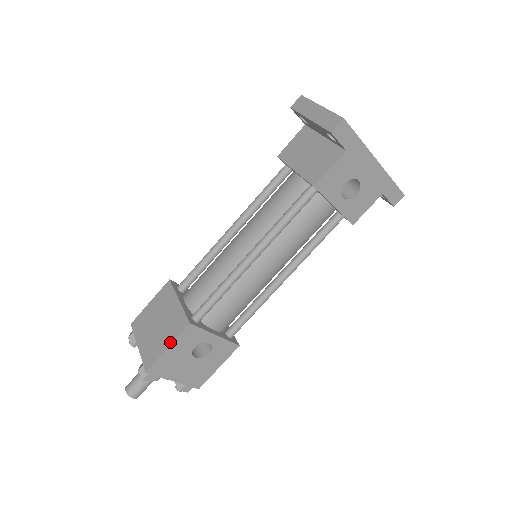
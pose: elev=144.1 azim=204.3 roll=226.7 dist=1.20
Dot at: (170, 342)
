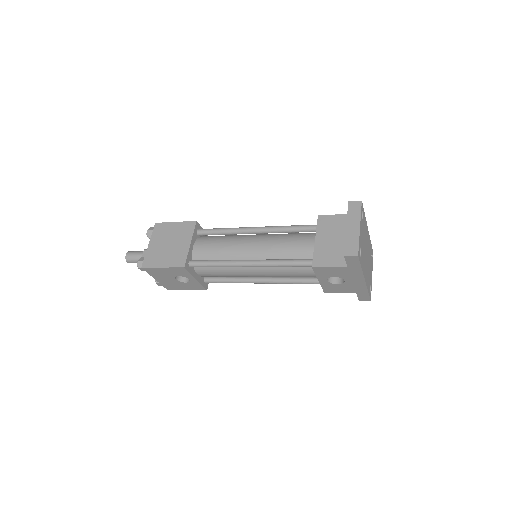
Dot at: (166, 265)
